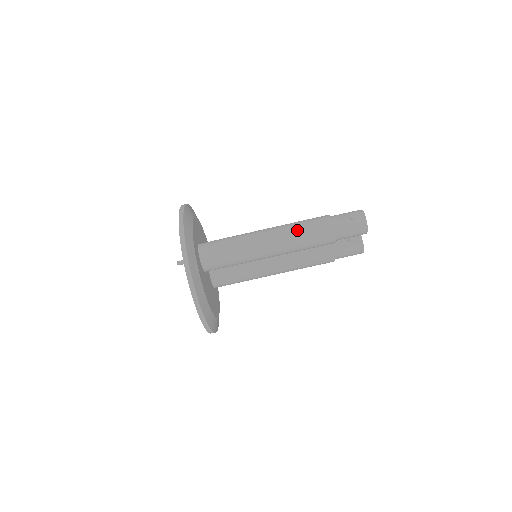
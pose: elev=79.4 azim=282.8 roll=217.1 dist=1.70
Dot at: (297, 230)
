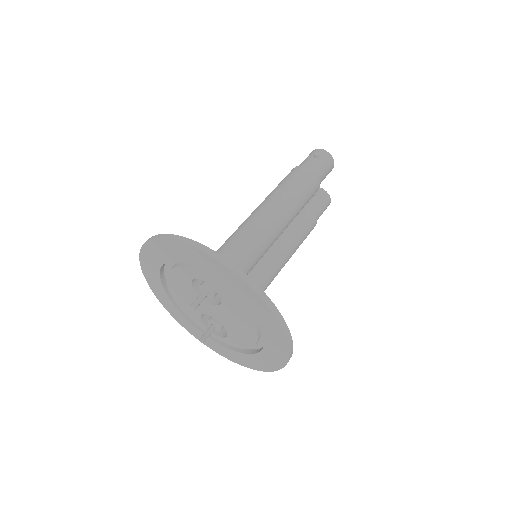
Dot at: (285, 190)
